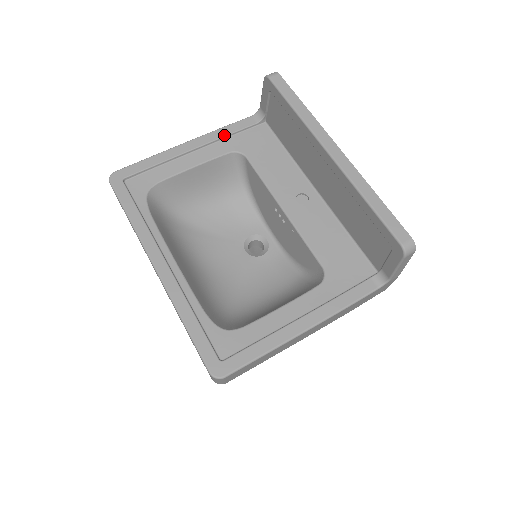
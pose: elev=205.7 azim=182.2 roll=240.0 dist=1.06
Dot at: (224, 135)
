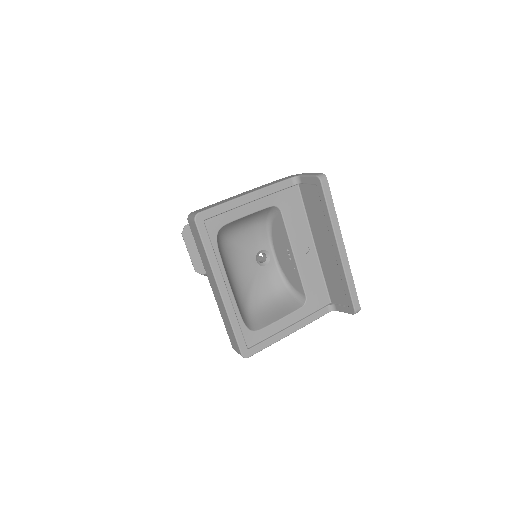
Dot at: (272, 193)
